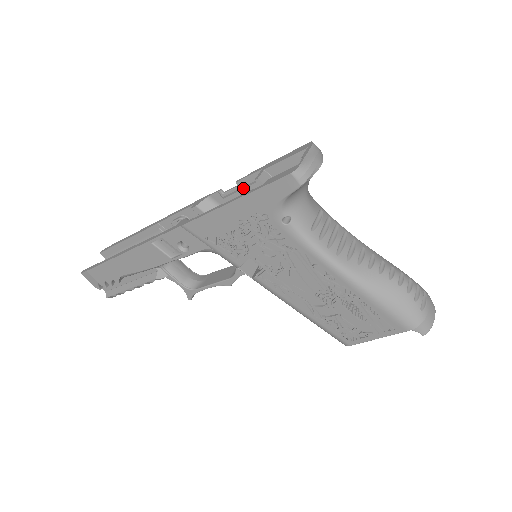
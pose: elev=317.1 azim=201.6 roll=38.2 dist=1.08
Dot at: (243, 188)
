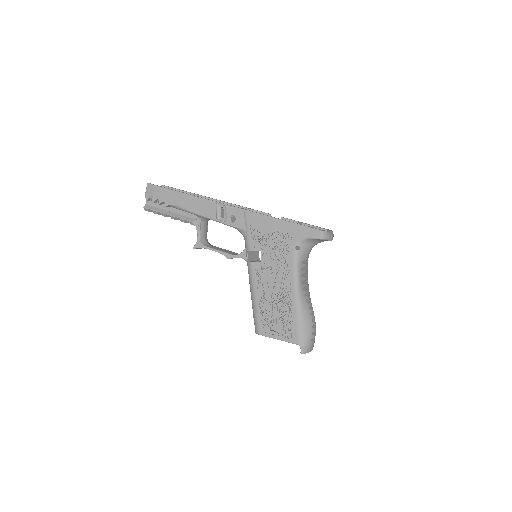
Dot at: occluded
